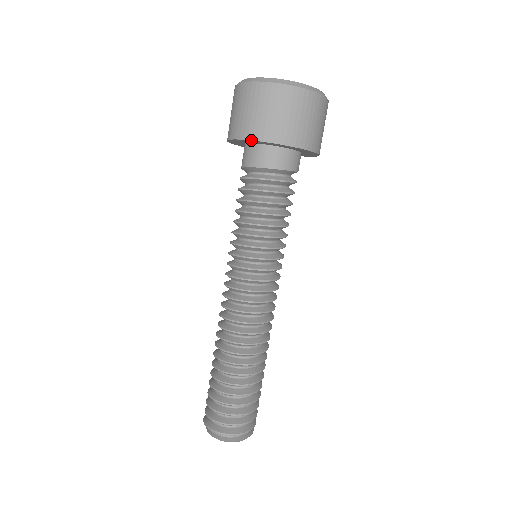
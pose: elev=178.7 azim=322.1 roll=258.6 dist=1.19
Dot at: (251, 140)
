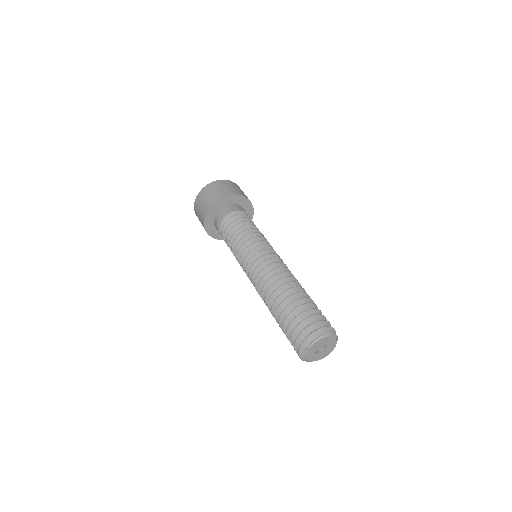
Dot at: (238, 194)
